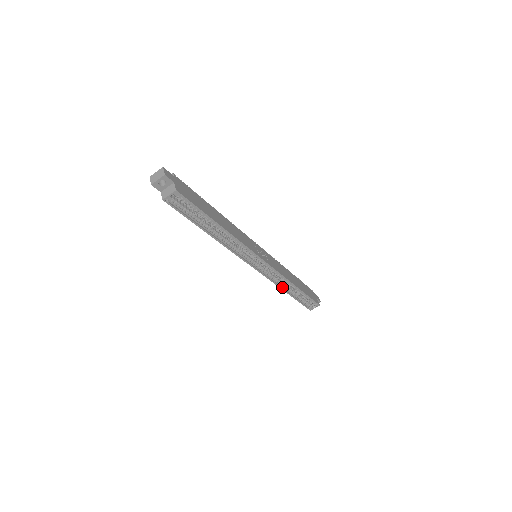
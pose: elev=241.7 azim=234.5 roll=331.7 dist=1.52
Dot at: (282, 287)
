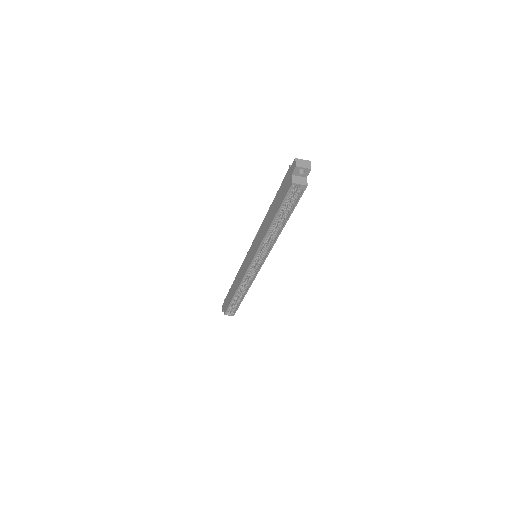
Dot at: (238, 288)
